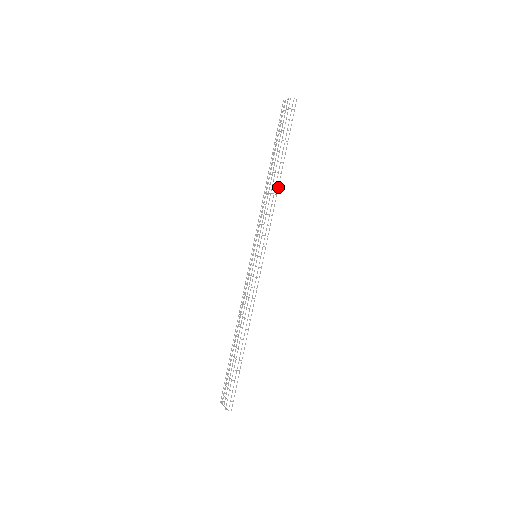
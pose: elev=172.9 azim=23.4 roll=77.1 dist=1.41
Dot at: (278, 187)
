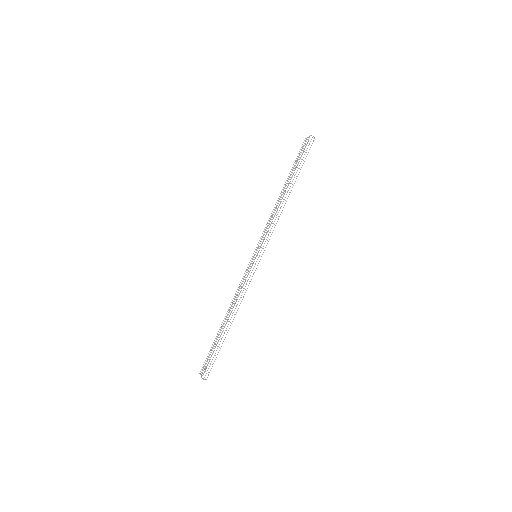
Dot at: (285, 203)
